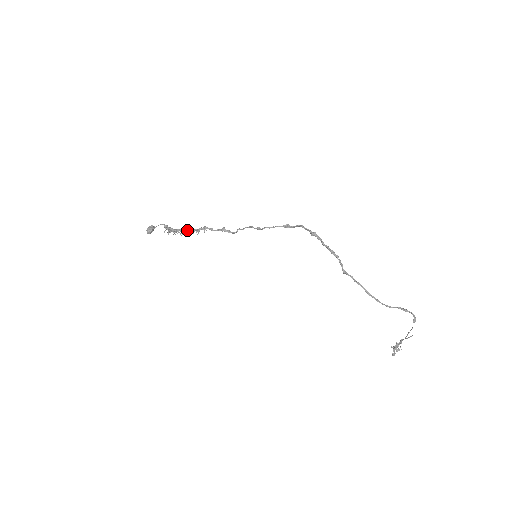
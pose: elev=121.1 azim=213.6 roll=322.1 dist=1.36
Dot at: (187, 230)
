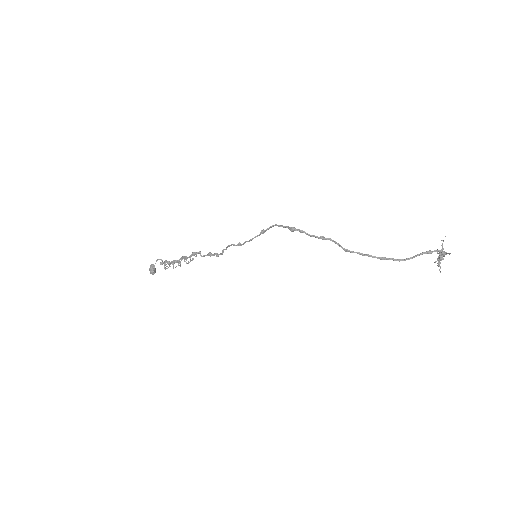
Dot at: (181, 260)
